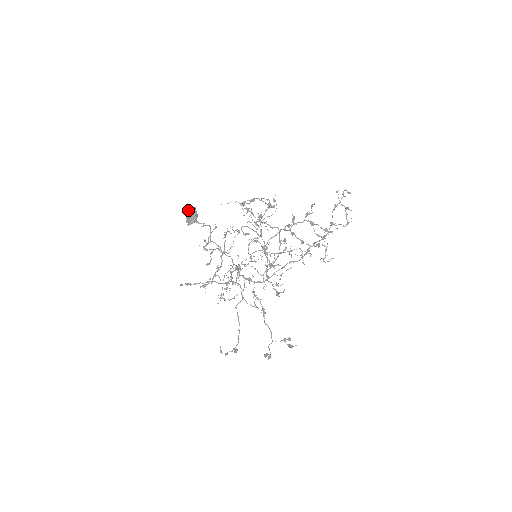
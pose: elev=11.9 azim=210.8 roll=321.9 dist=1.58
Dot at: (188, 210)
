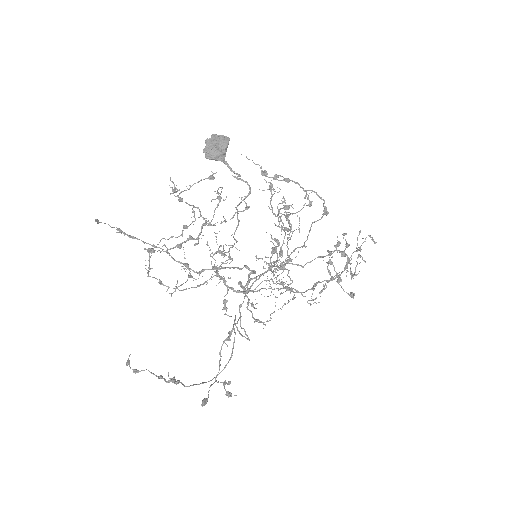
Dot at: (214, 134)
